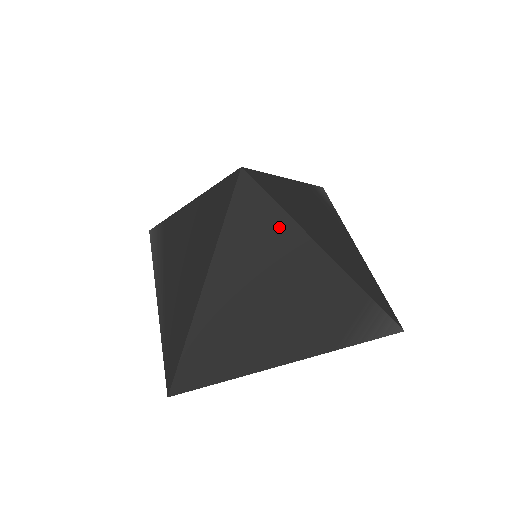
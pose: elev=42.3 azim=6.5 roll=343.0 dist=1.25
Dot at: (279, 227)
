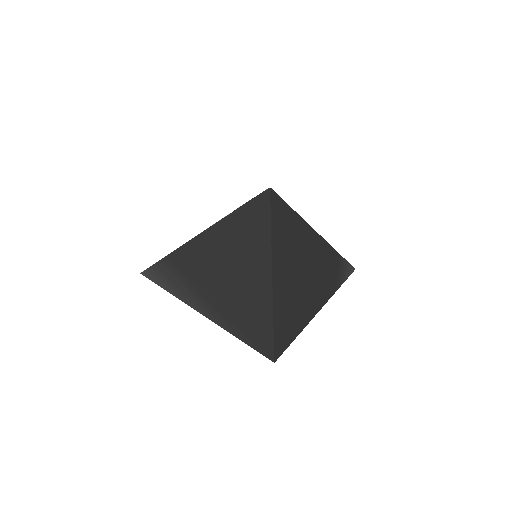
Dot at: (295, 222)
